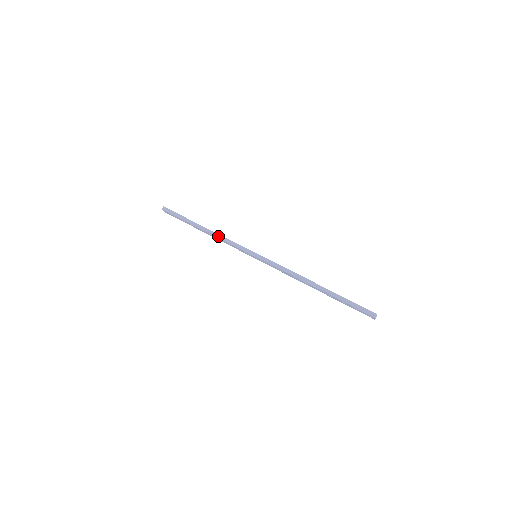
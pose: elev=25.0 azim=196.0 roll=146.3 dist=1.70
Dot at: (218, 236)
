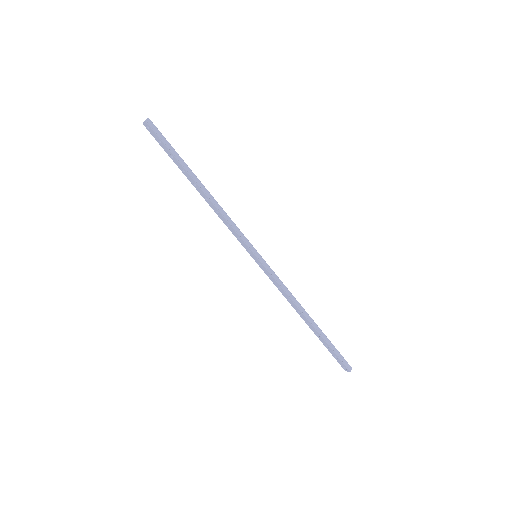
Dot at: (219, 208)
